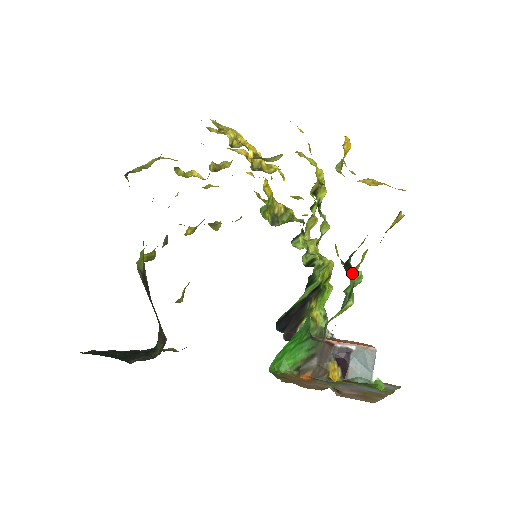
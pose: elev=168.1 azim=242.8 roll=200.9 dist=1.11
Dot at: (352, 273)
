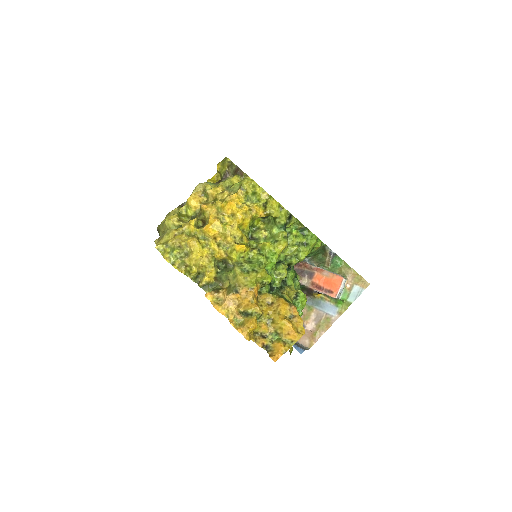
Dot at: occluded
